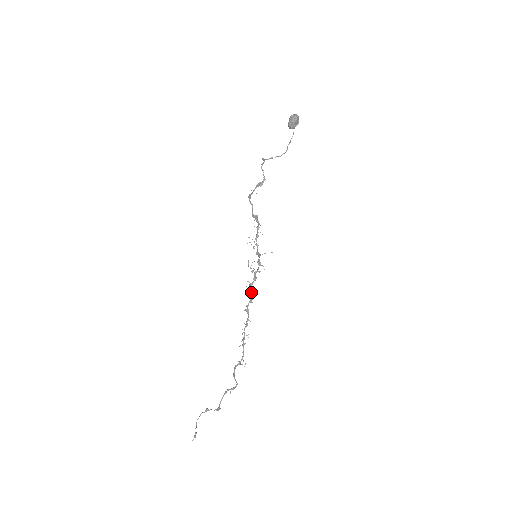
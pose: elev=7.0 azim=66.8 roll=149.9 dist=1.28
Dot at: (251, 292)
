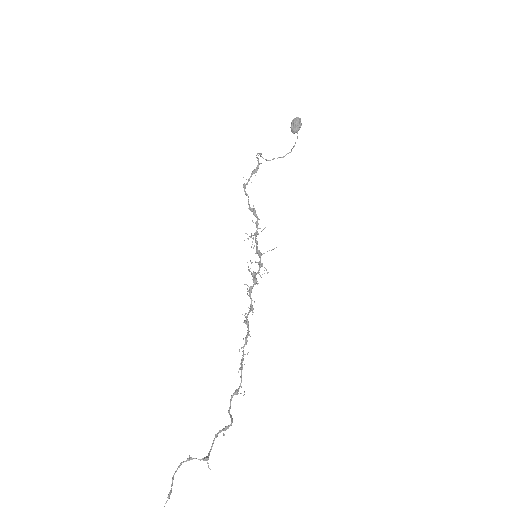
Dot at: (251, 299)
